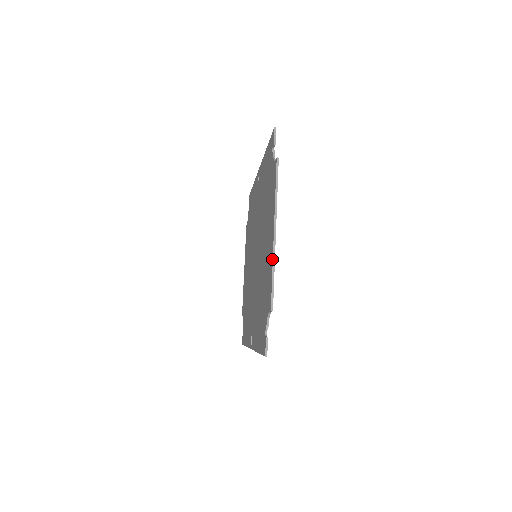
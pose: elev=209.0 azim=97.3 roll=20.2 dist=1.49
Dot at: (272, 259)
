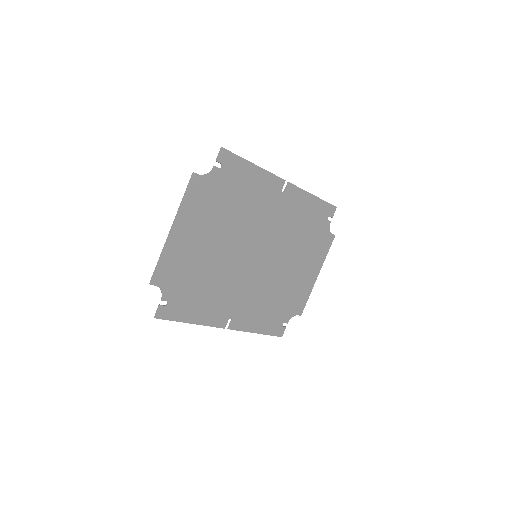
Dot at: (164, 248)
